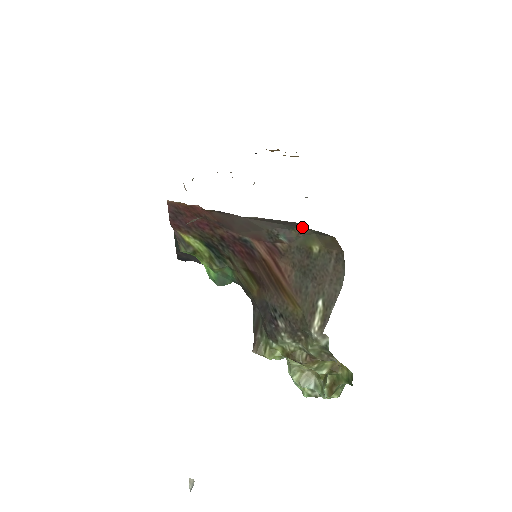
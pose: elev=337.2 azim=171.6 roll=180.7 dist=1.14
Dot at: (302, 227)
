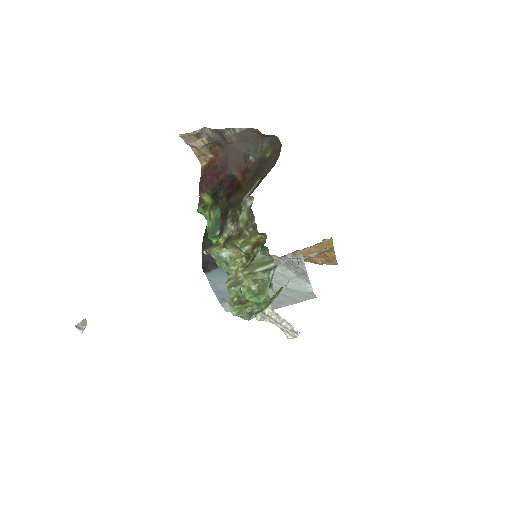
Dot at: (262, 142)
